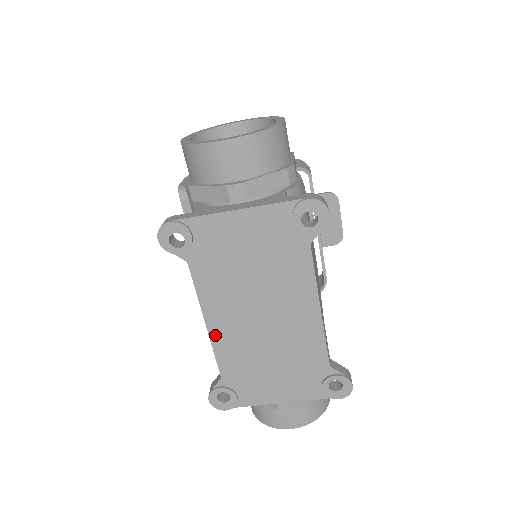
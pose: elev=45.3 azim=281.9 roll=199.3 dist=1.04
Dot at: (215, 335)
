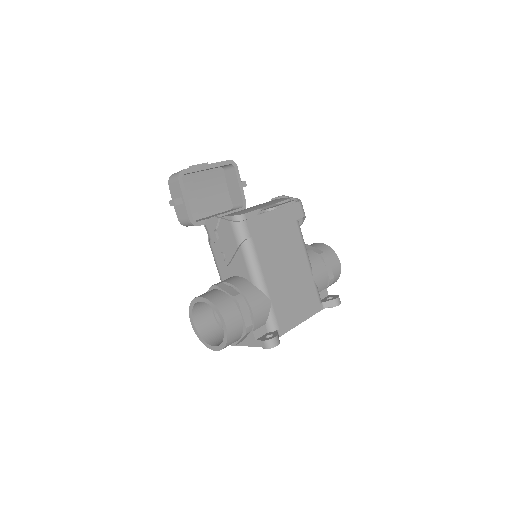
Dot at: occluded
